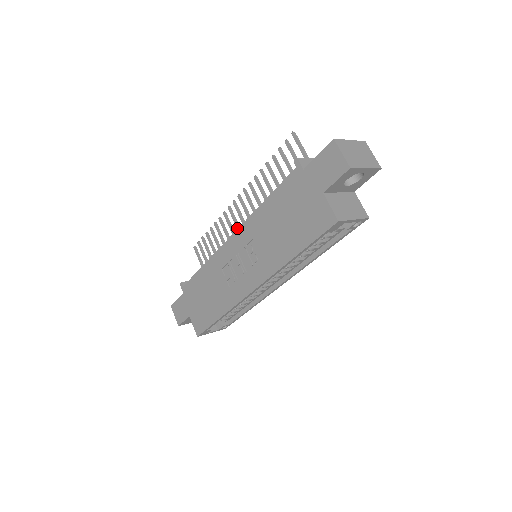
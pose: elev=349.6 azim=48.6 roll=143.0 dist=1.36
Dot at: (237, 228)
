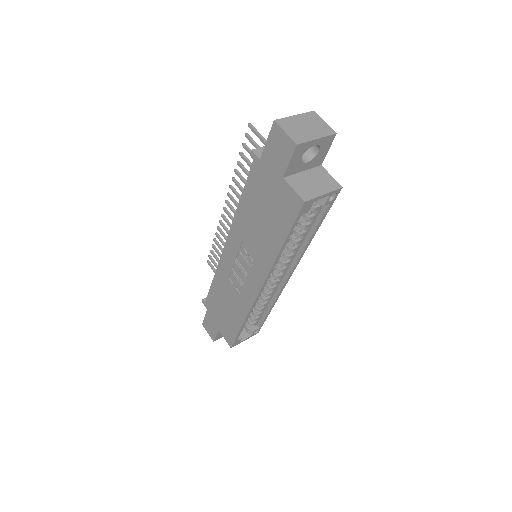
Dot at: occluded
